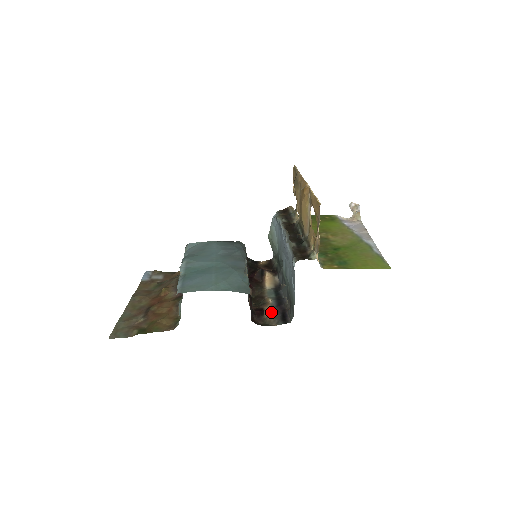
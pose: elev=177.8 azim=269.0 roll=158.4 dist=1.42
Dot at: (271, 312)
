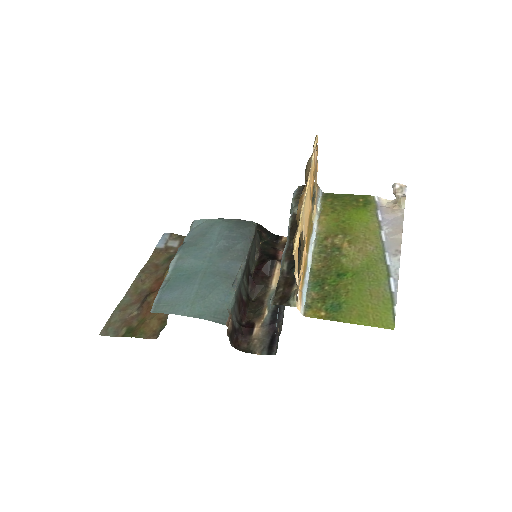
Dot at: (260, 332)
